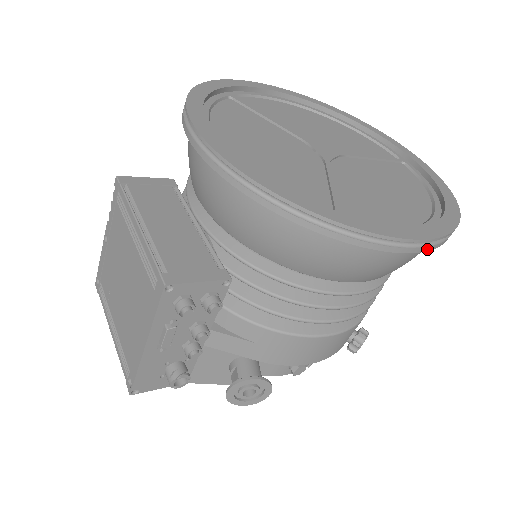
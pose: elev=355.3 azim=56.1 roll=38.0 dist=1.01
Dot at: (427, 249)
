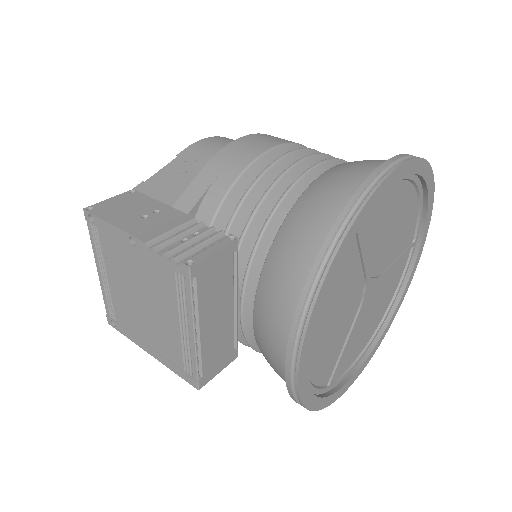
Dot at: occluded
